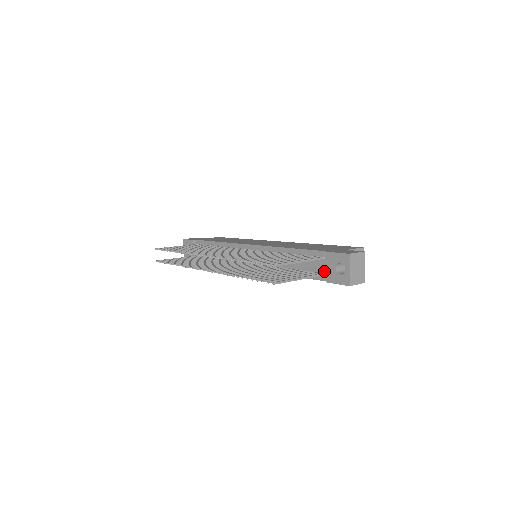
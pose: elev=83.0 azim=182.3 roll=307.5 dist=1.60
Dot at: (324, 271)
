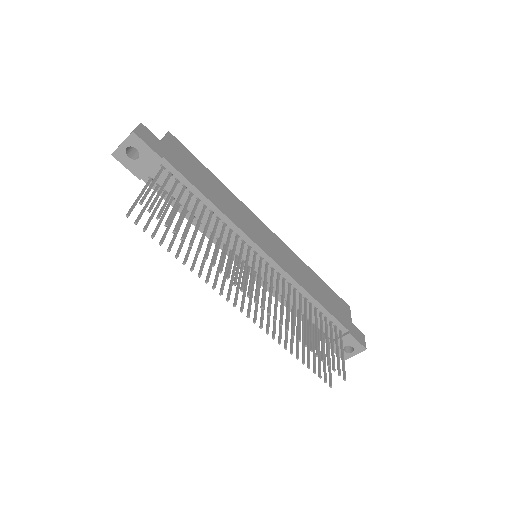
Dot at: occluded
